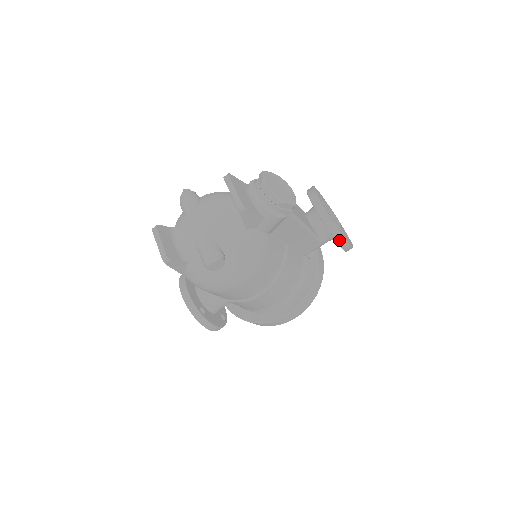
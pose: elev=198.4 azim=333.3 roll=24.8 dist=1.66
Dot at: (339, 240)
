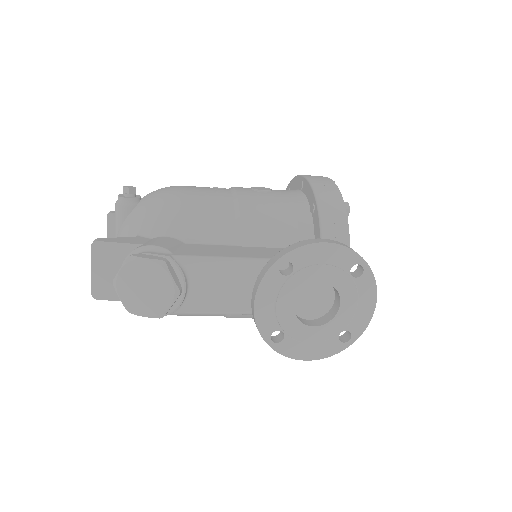
Dot at: occluded
